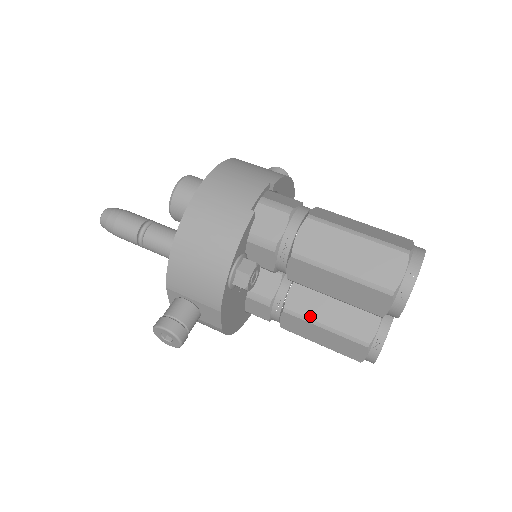
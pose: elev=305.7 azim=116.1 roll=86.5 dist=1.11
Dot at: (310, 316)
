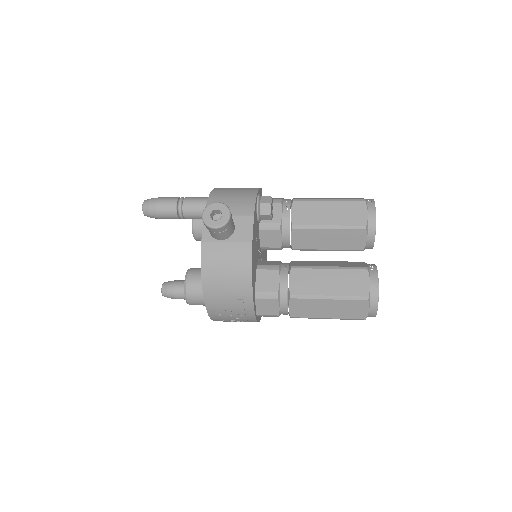
Dot at: (314, 265)
